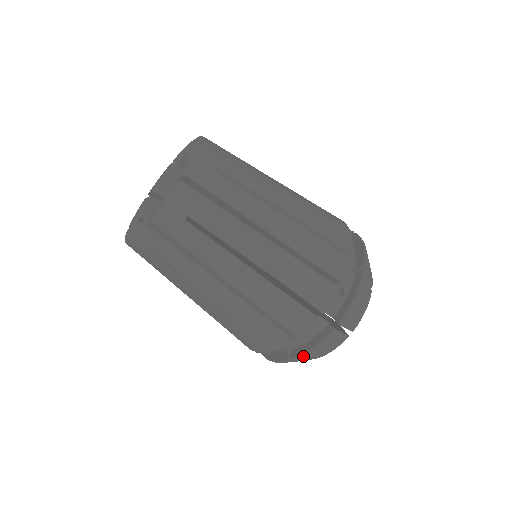
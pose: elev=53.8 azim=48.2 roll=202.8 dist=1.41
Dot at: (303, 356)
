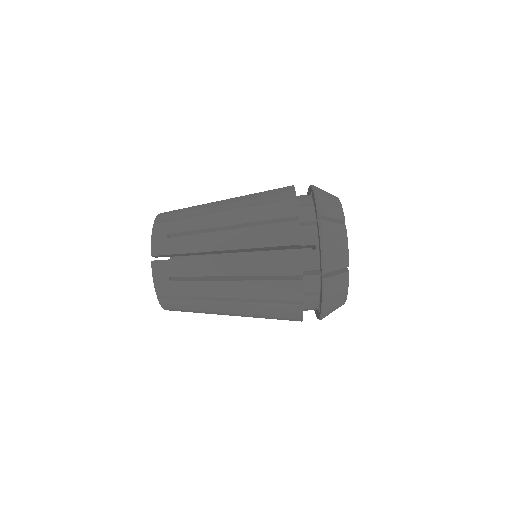
Dot at: (323, 259)
